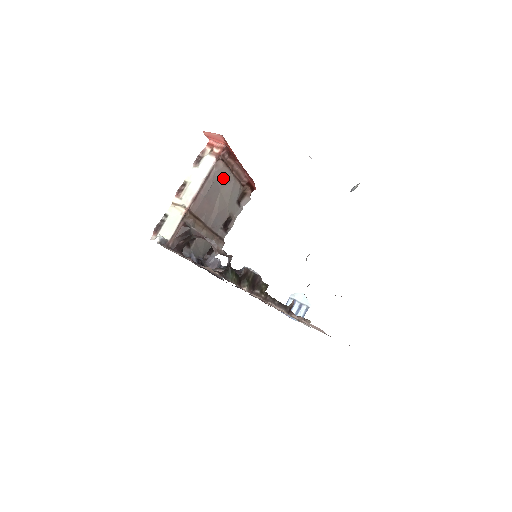
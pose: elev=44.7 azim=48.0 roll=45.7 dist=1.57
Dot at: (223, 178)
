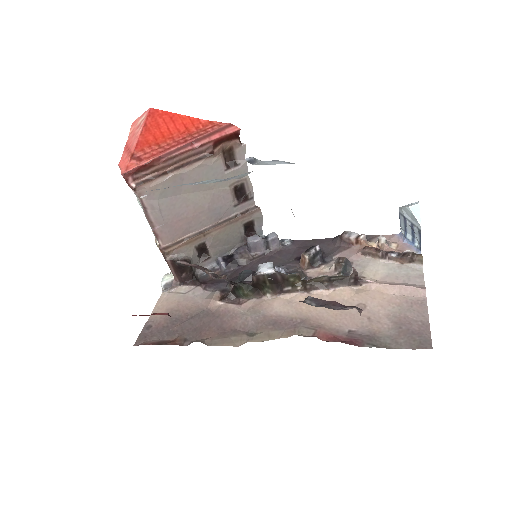
Dot at: (166, 189)
